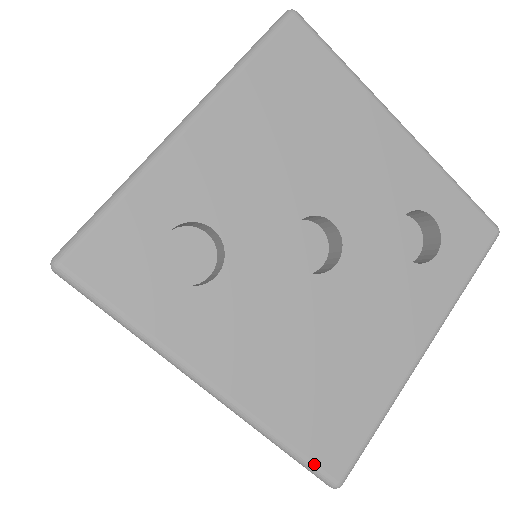
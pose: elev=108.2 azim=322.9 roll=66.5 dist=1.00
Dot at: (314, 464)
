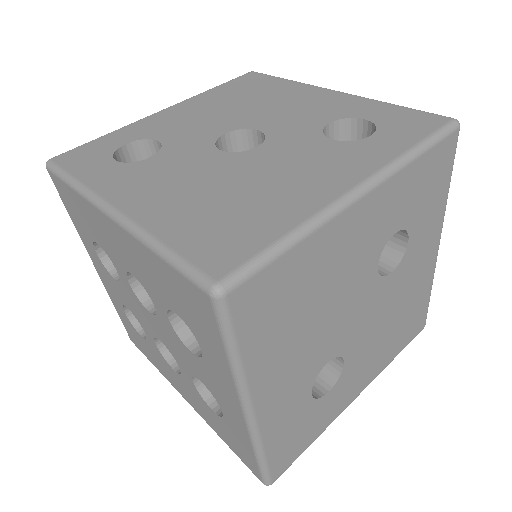
Dot at: (190, 263)
